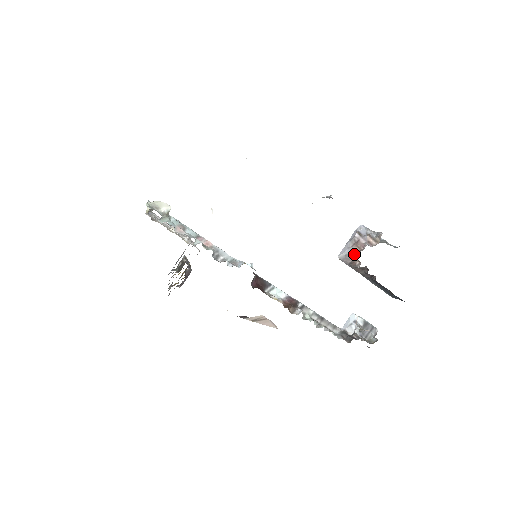
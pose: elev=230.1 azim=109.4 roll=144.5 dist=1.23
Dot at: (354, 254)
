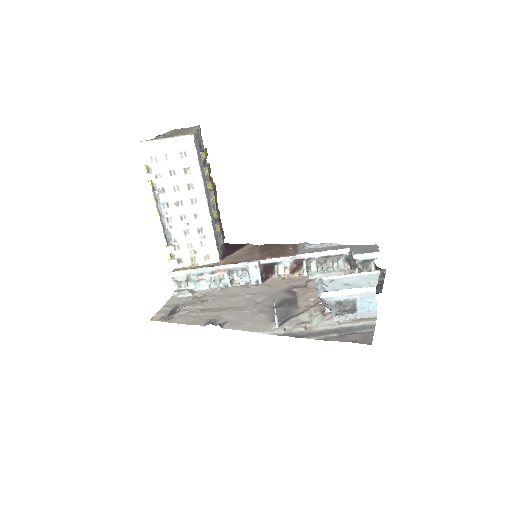
Dot at: occluded
